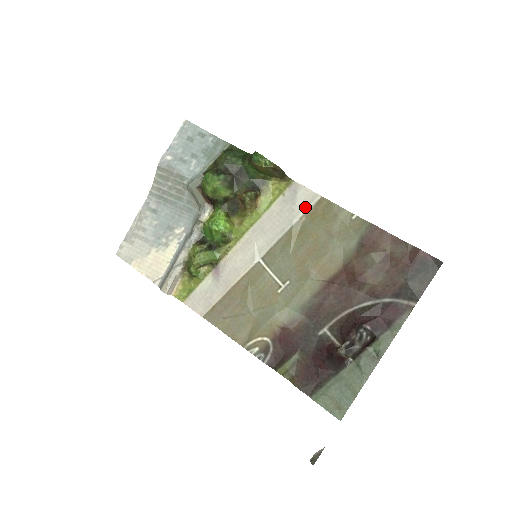
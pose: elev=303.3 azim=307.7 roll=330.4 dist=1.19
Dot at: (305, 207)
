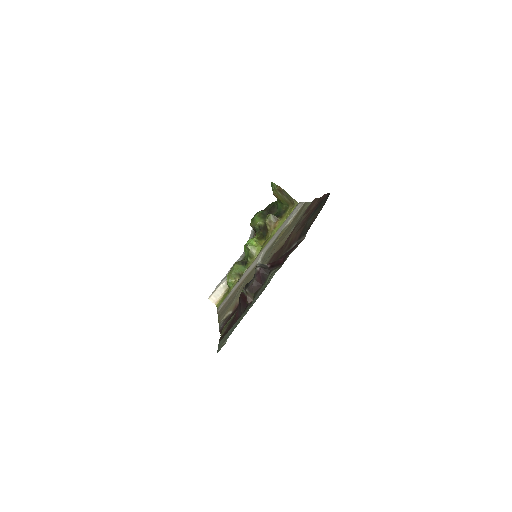
Dot at: (294, 214)
